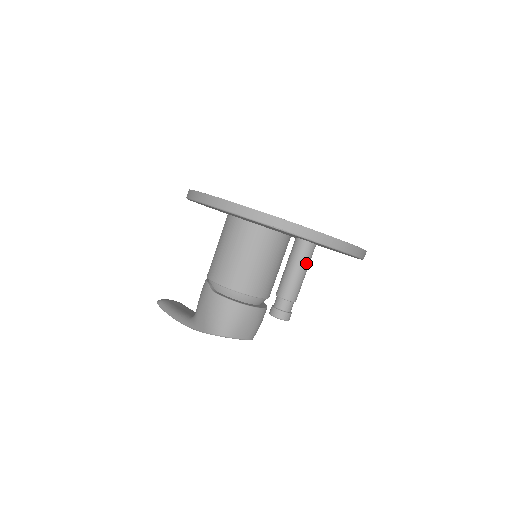
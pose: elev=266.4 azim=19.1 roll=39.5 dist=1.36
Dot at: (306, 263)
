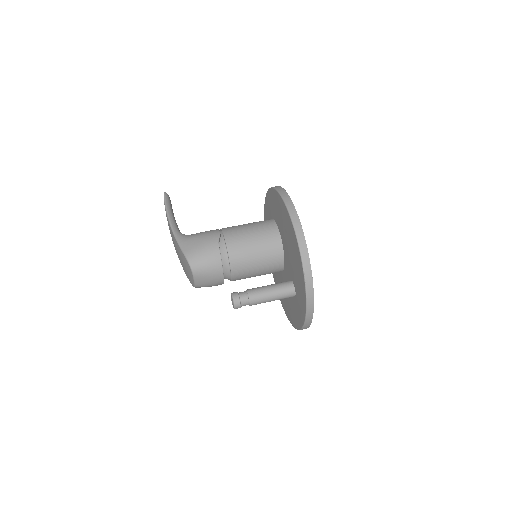
Dot at: (280, 298)
